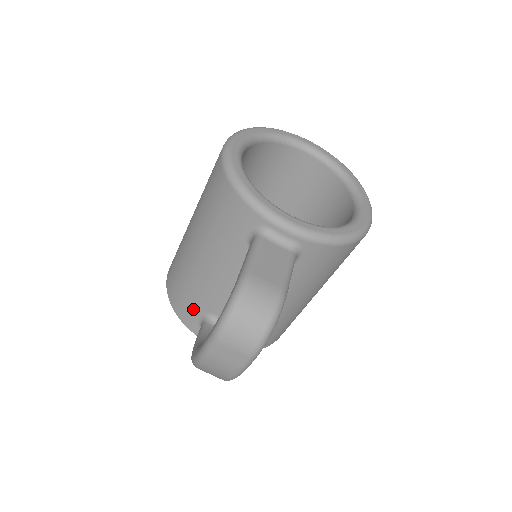
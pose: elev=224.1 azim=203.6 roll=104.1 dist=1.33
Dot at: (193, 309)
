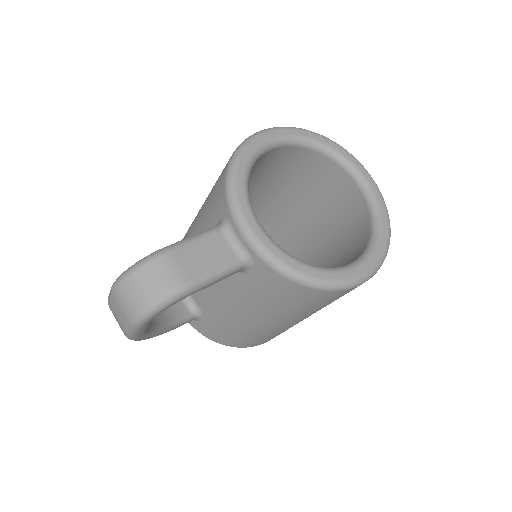
Dot at: occluded
